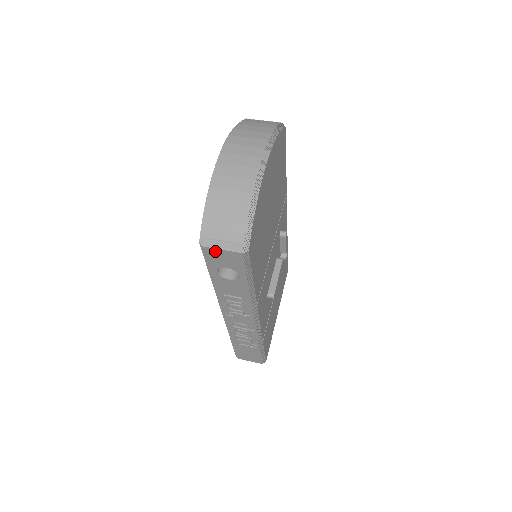
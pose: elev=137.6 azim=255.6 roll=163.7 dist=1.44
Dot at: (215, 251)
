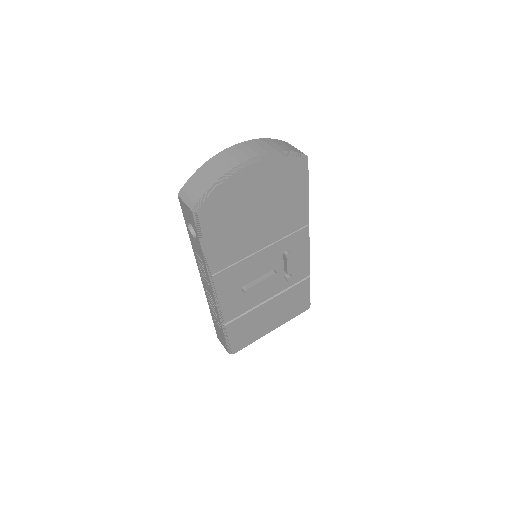
Dot at: (183, 203)
